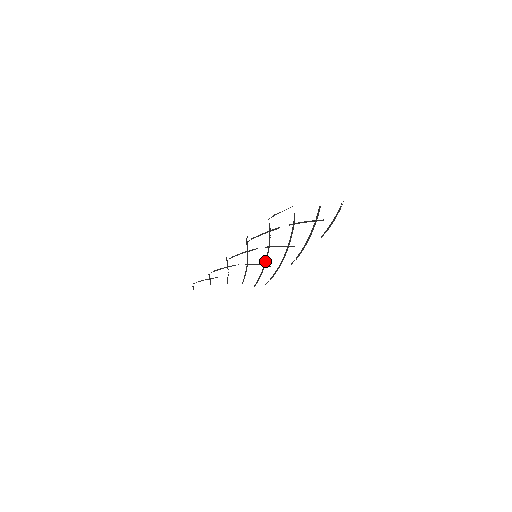
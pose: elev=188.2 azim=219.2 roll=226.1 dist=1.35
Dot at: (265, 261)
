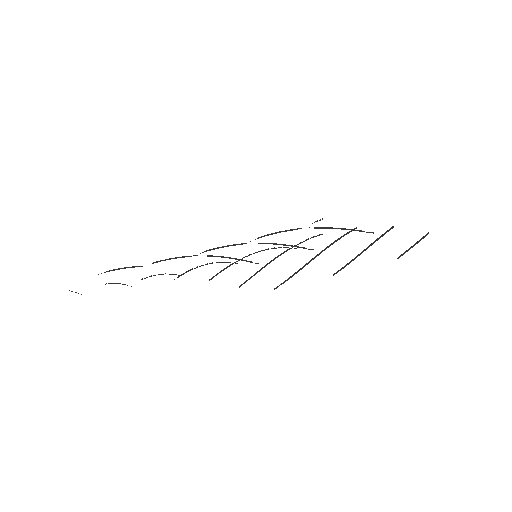
Dot at: (270, 262)
